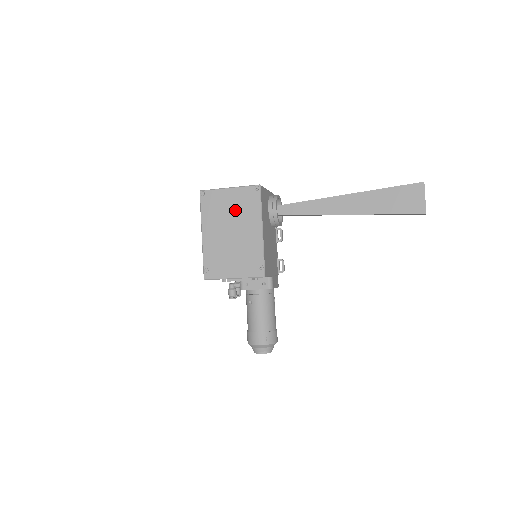
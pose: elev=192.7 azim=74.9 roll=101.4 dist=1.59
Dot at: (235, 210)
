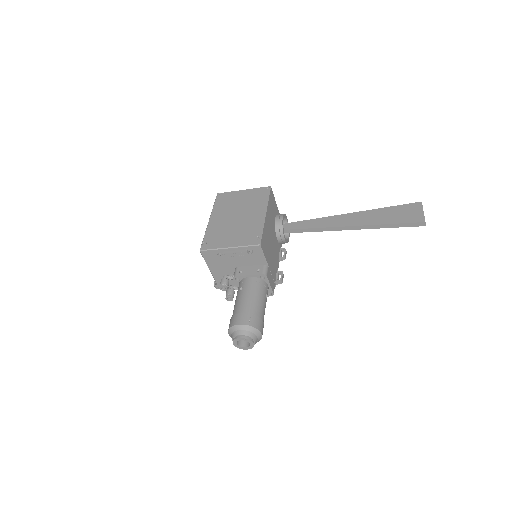
Dot at: (244, 202)
